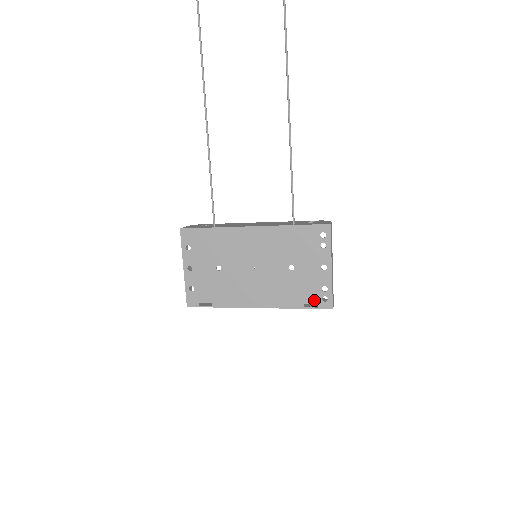
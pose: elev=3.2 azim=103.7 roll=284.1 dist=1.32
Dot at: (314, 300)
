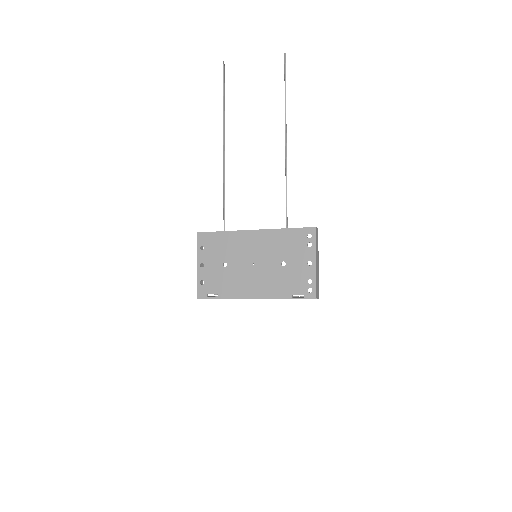
Dot at: (301, 291)
